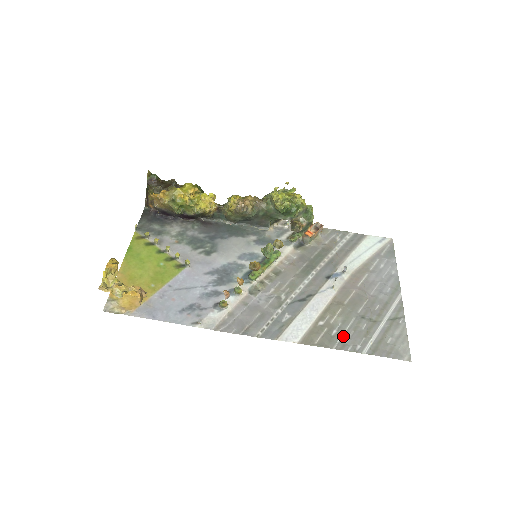
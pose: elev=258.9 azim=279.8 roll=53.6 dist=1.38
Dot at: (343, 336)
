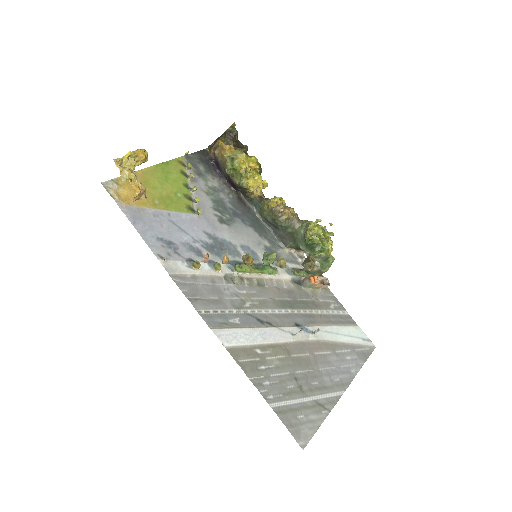
Dot at: (266, 377)
